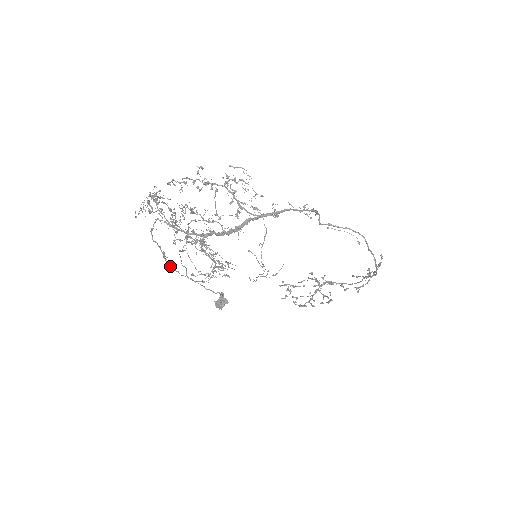
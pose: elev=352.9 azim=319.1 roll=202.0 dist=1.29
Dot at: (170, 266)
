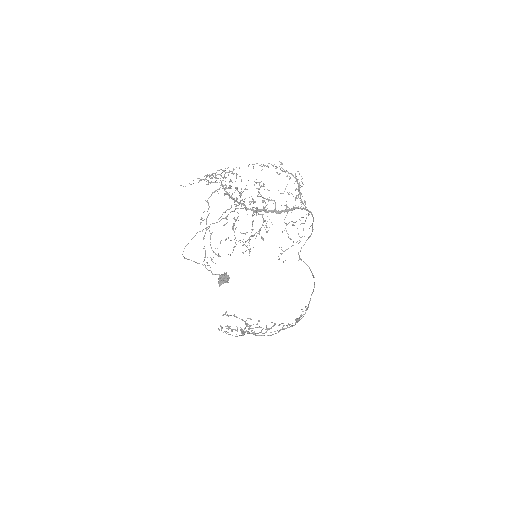
Dot at: (206, 228)
